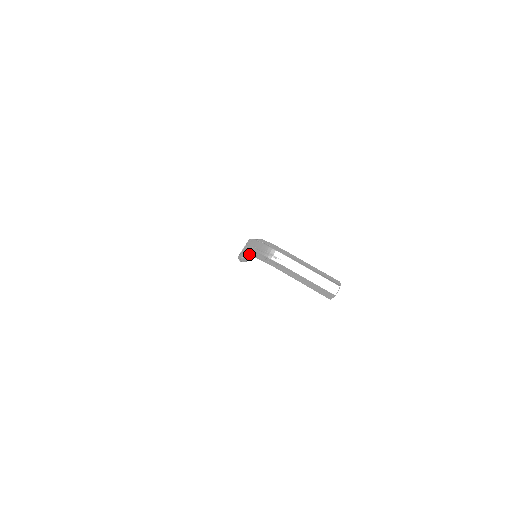
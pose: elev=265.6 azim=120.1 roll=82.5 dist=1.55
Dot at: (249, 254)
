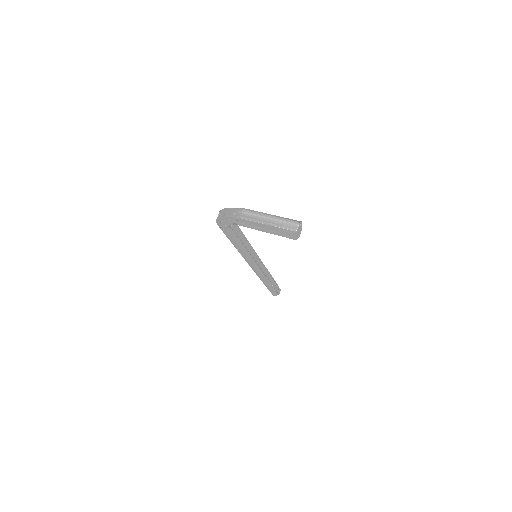
Dot at: occluded
